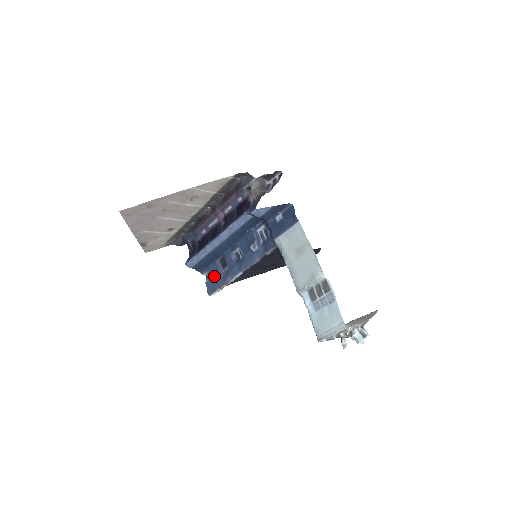
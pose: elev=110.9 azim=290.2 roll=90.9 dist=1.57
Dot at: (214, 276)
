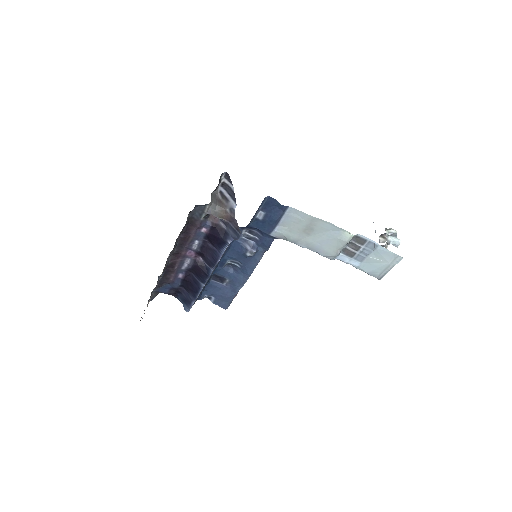
Dot at: (218, 294)
